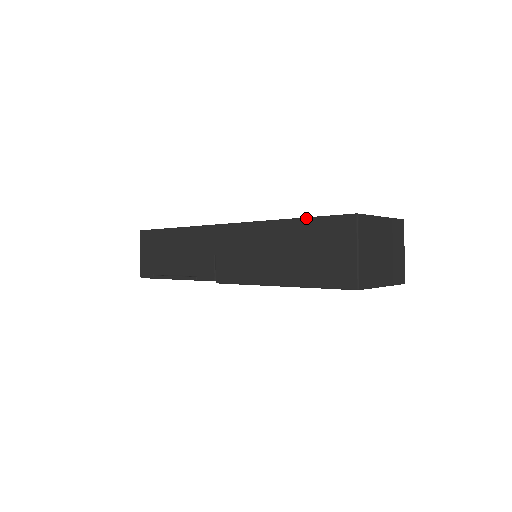
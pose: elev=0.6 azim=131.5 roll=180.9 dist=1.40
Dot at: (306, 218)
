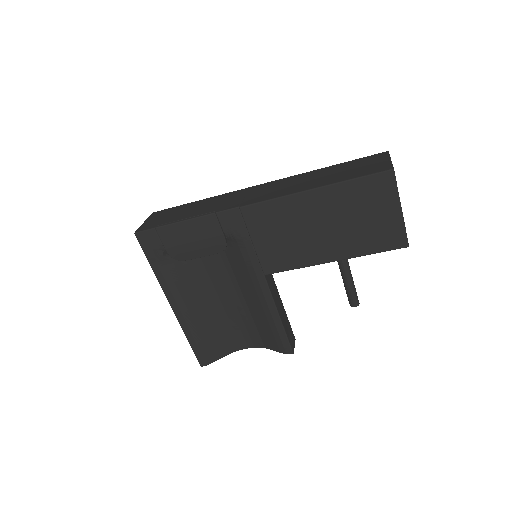
Dot at: (344, 162)
